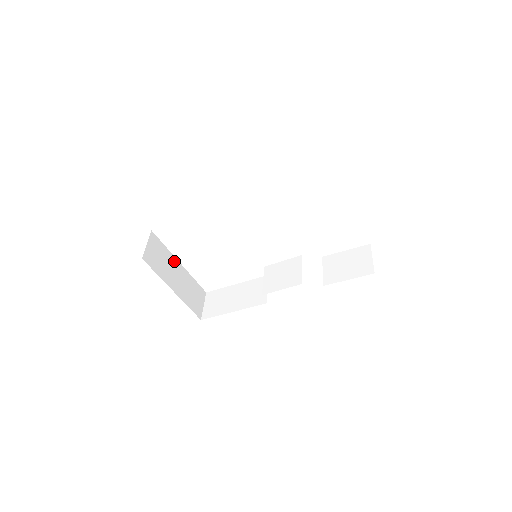
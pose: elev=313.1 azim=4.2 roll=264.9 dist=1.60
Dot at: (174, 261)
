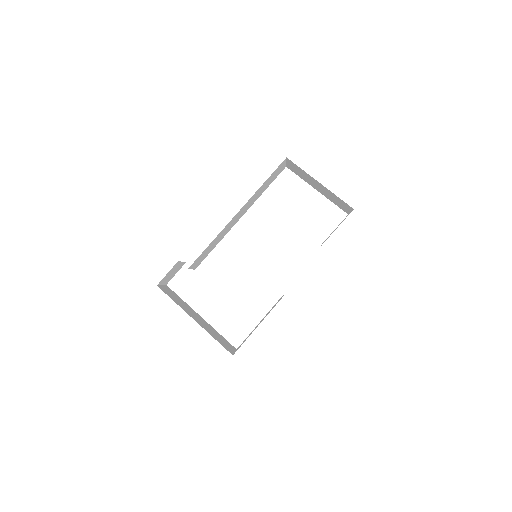
Dot at: (193, 311)
